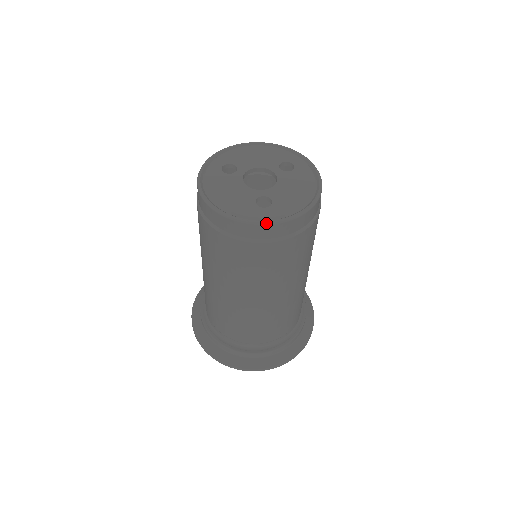
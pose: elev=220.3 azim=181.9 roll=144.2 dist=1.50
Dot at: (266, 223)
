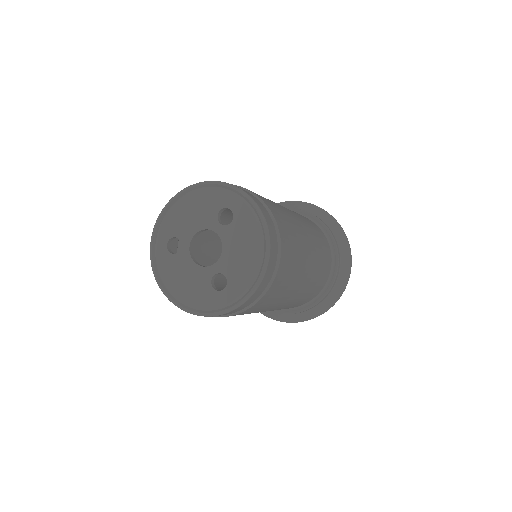
Dot at: (229, 311)
